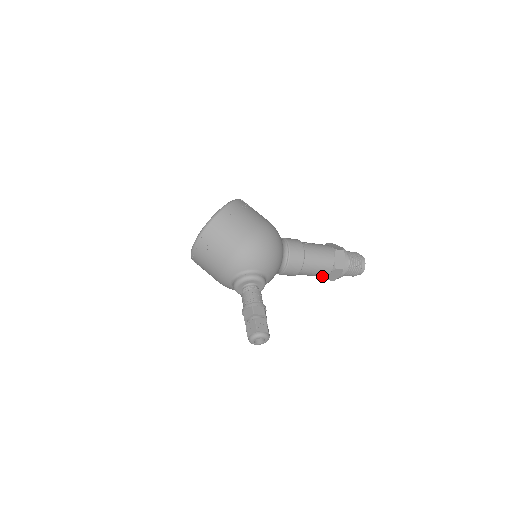
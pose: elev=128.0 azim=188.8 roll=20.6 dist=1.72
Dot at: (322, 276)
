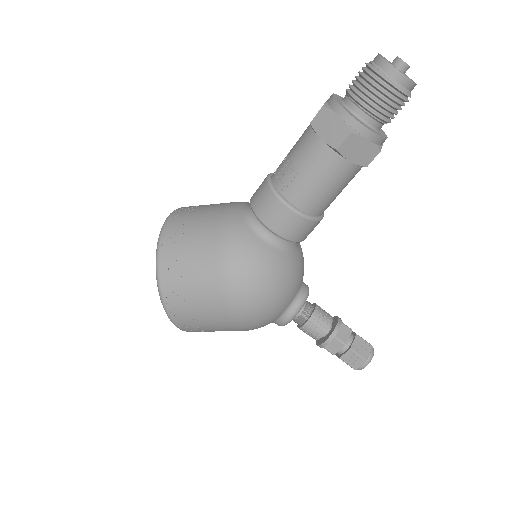
Dot at: occluded
